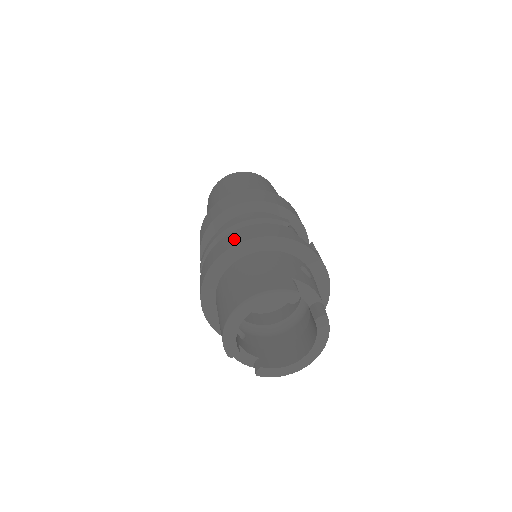
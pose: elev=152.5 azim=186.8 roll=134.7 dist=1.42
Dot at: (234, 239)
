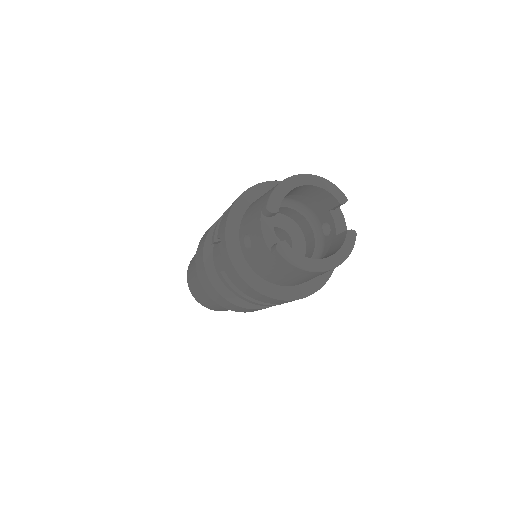
Dot at: occluded
